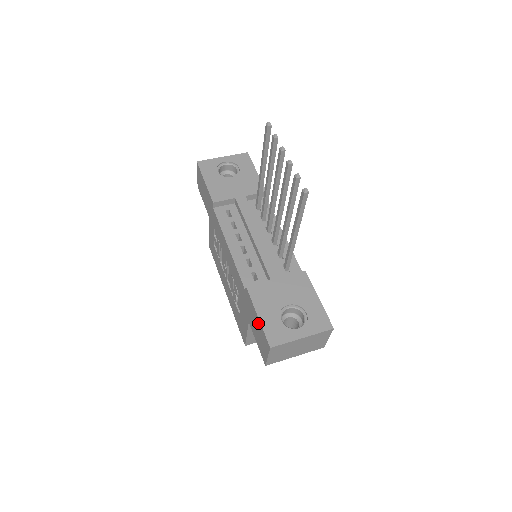
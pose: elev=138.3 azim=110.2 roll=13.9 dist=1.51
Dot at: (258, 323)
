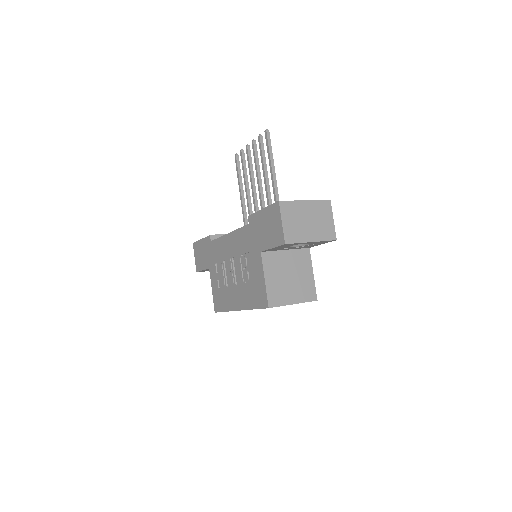
Dot at: (265, 215)
